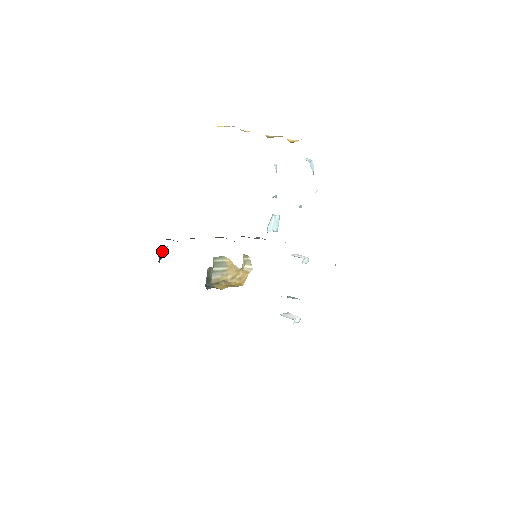
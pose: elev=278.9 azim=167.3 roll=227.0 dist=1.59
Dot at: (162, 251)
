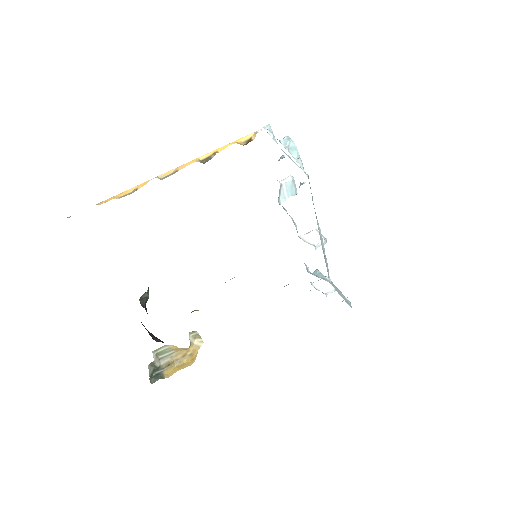
Dot at: (146, 293)
